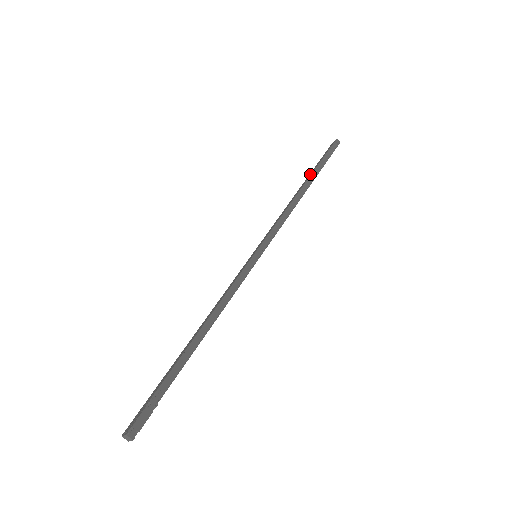
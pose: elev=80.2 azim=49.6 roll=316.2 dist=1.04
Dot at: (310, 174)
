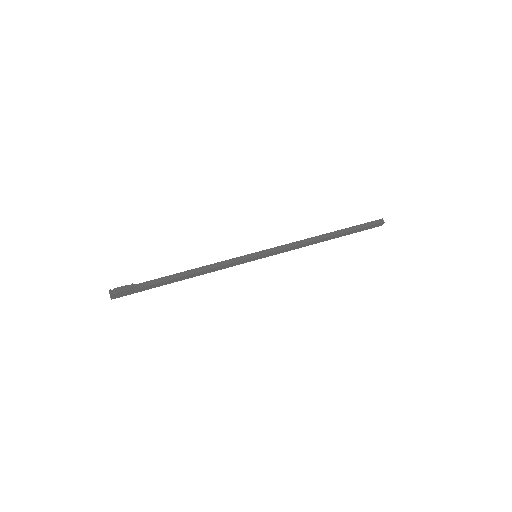
Dot at: (340, 231)
